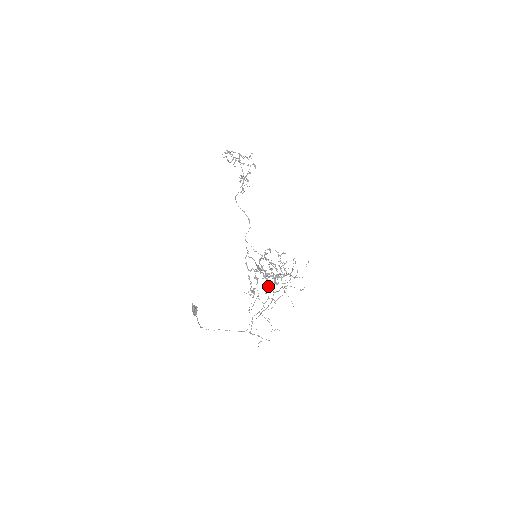
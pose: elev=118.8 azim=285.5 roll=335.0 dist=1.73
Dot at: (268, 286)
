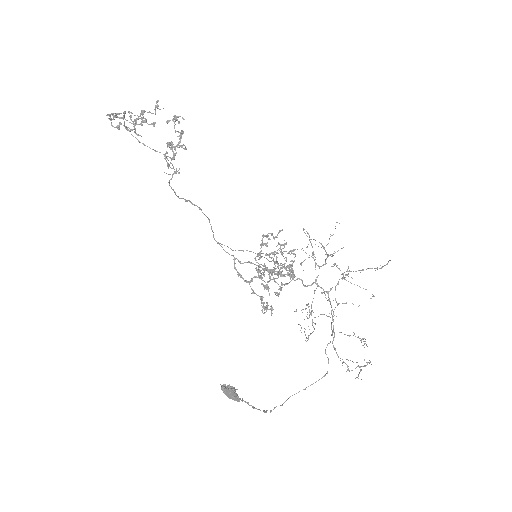
Dot at: (281, 287)
